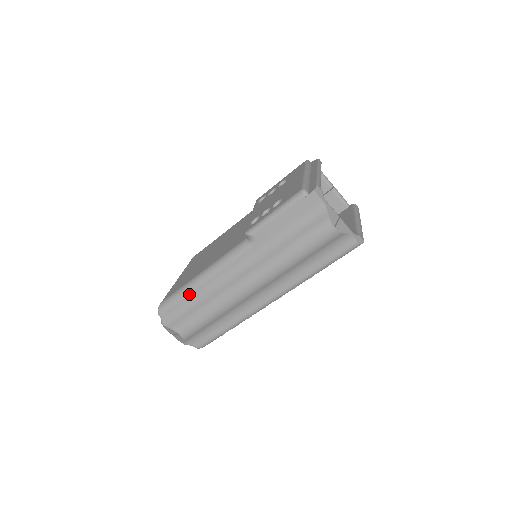
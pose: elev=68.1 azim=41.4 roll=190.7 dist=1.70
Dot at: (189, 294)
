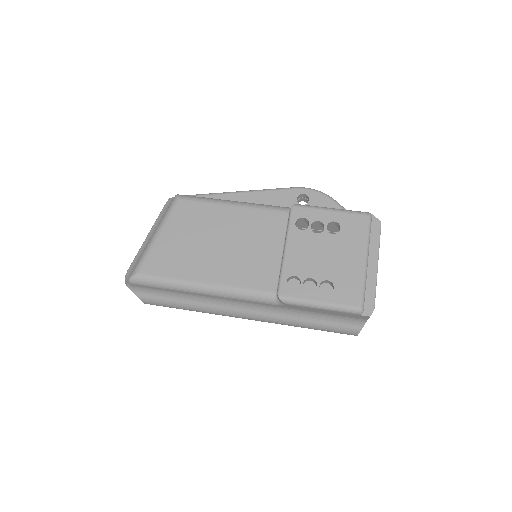
Dot at: (179, 291)
